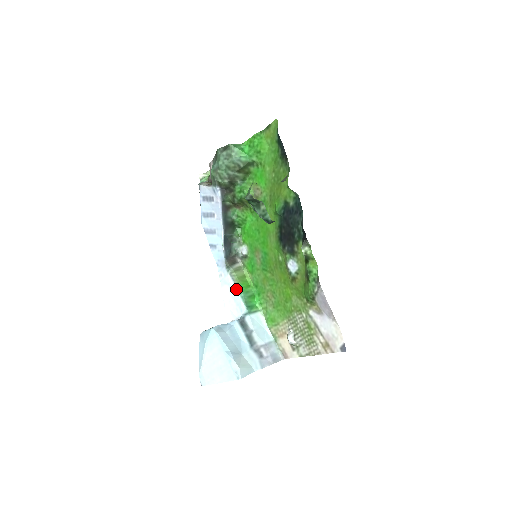
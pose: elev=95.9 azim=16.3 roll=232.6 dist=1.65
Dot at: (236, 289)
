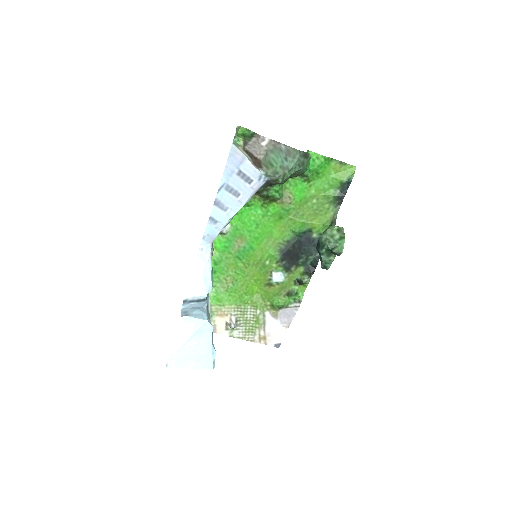
Dot at: (211, 269)
